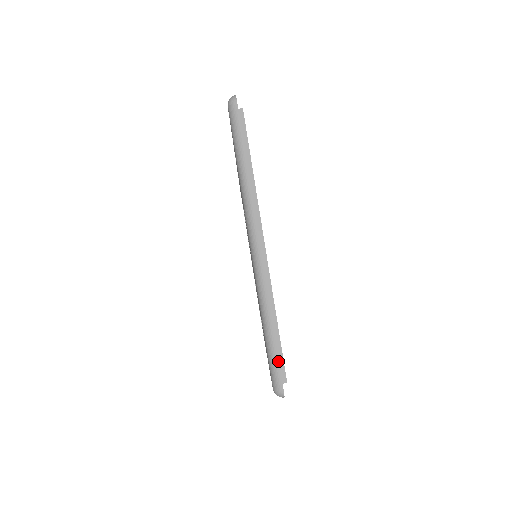
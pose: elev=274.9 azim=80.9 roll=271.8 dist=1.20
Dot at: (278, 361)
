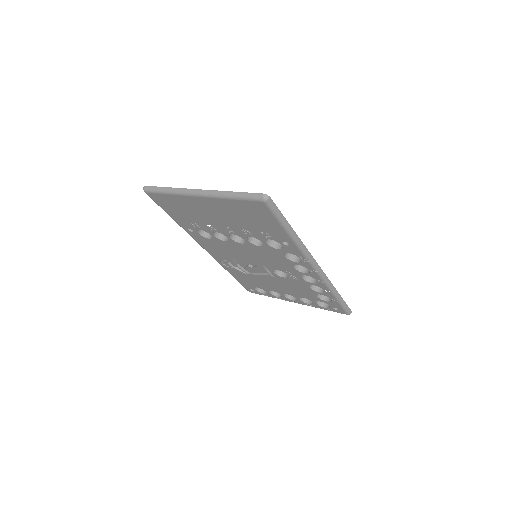
Dot at: (249, 193)
